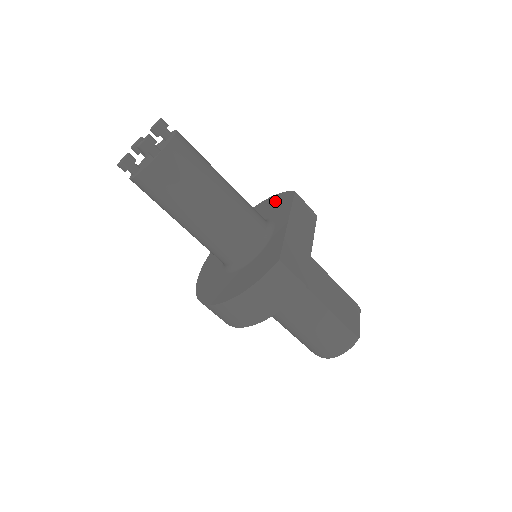
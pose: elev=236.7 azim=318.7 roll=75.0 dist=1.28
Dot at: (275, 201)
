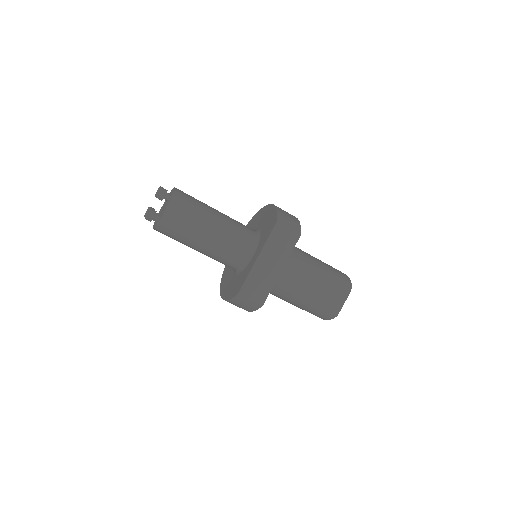
Dot at: (271, 217)
